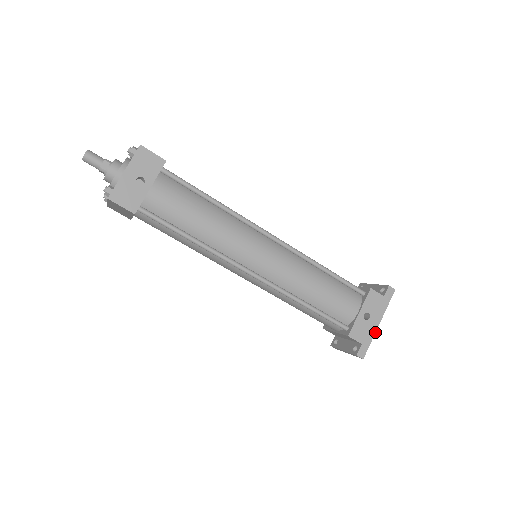
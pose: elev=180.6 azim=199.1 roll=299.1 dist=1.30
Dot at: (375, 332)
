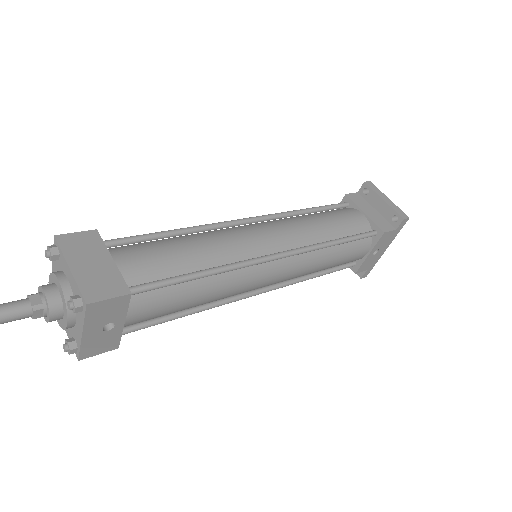
Dot at: occluded
